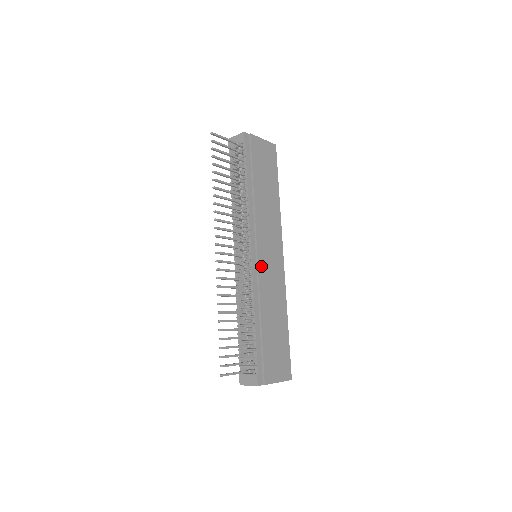
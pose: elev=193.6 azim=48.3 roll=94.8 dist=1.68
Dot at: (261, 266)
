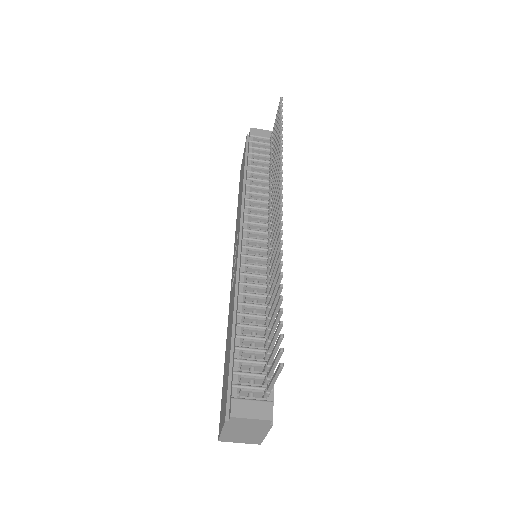
Dot at: occluded
